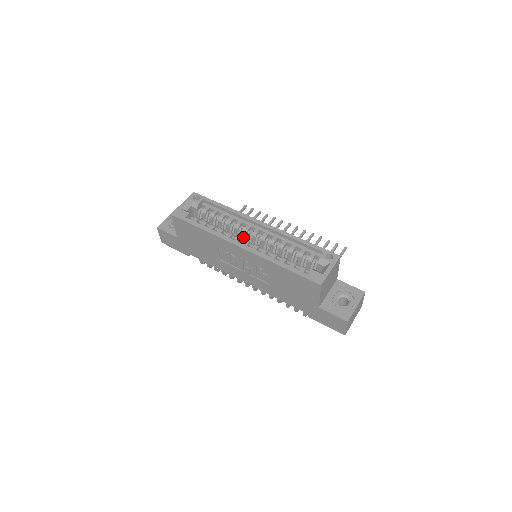
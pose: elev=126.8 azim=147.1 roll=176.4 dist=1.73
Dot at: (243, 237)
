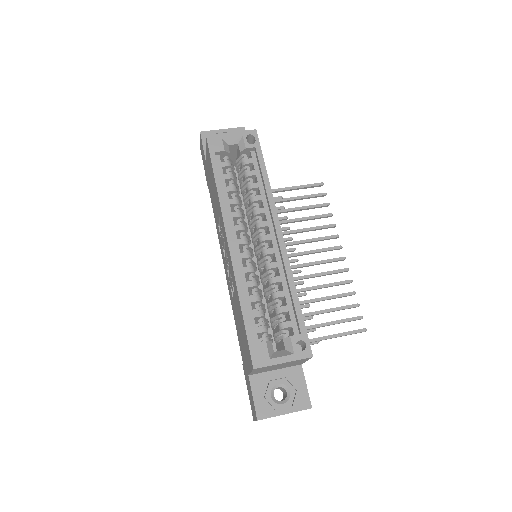
Dot at: occluded
